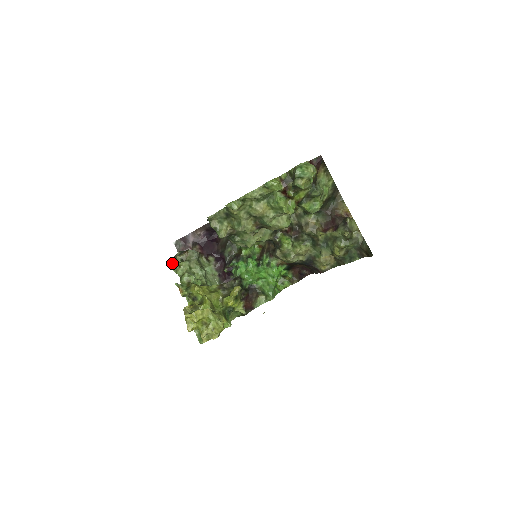
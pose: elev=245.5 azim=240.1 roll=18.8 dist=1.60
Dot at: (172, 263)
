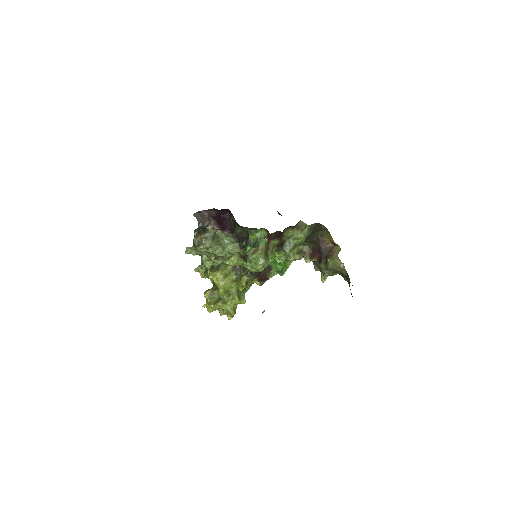
Dot at: (189, 250)
